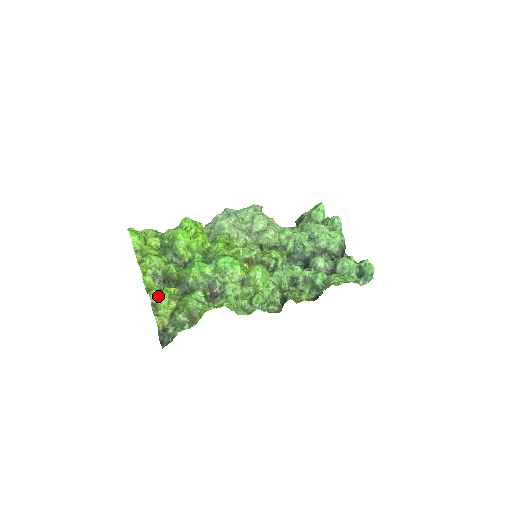
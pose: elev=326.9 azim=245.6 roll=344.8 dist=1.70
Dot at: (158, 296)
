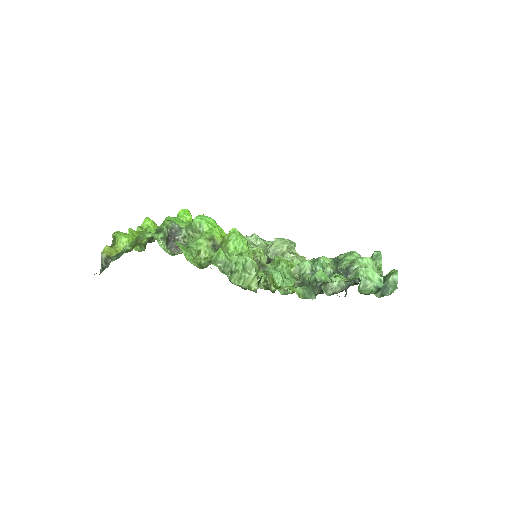
Dot at: (122, 233)
